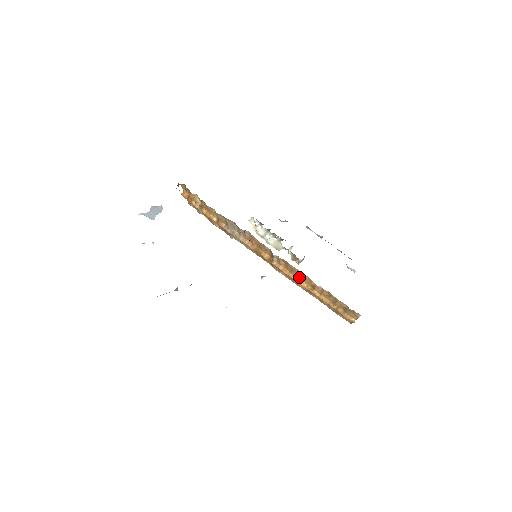
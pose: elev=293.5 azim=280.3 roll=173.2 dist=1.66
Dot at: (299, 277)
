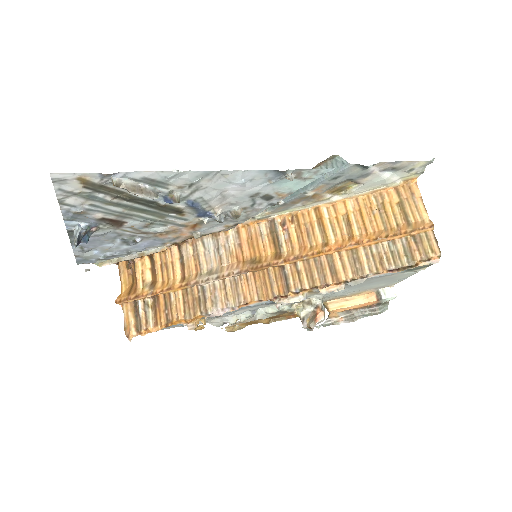
Dot at: (324, 231)
